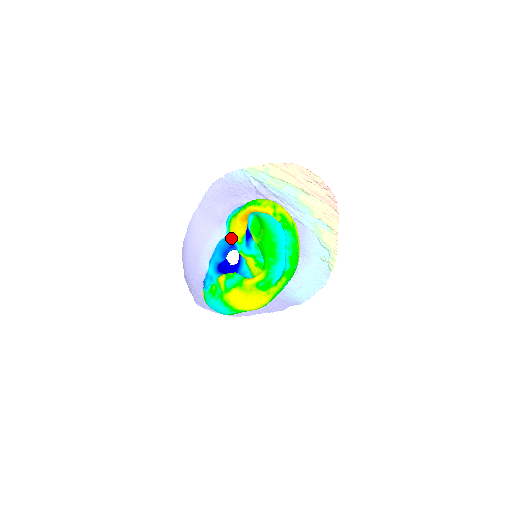
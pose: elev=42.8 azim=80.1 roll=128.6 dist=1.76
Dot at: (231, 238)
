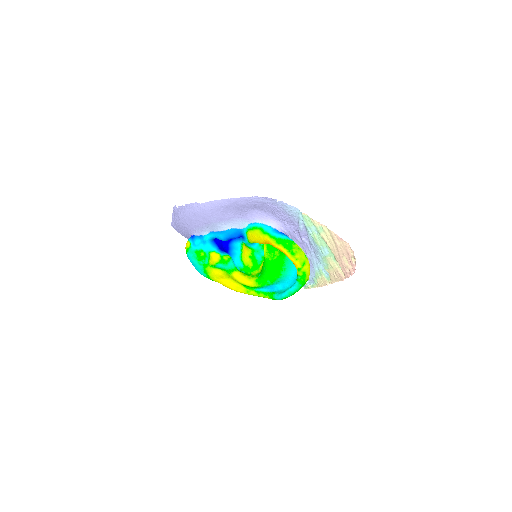
Dot at: (245, 234)
